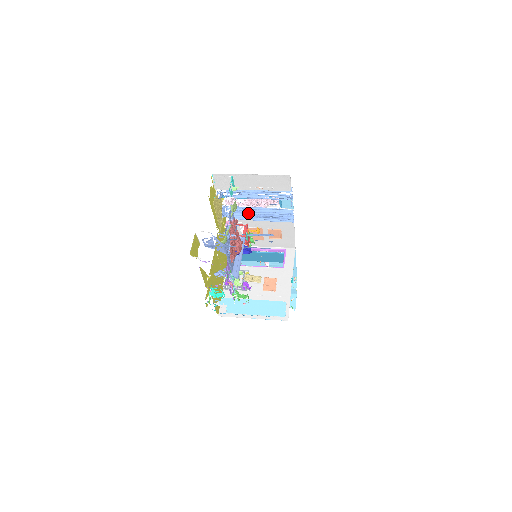
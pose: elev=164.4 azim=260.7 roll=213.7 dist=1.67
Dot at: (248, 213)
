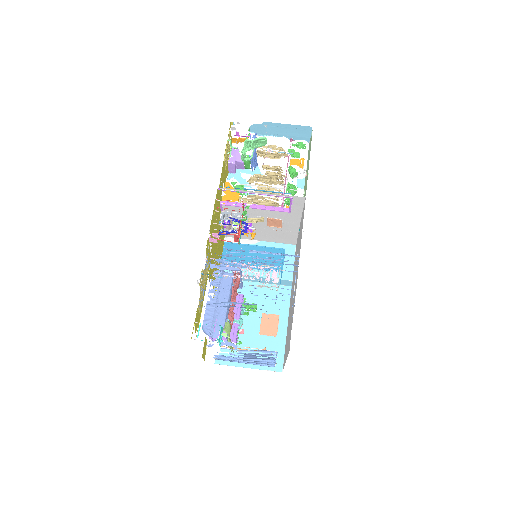
Dot at: occluded
